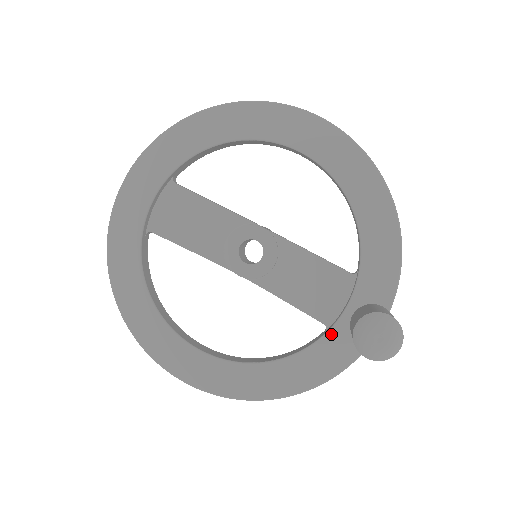
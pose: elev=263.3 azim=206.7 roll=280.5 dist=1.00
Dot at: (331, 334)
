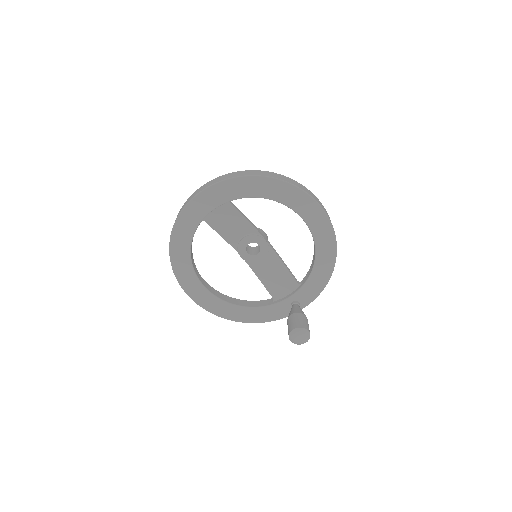
Dot at: (275, 306)
